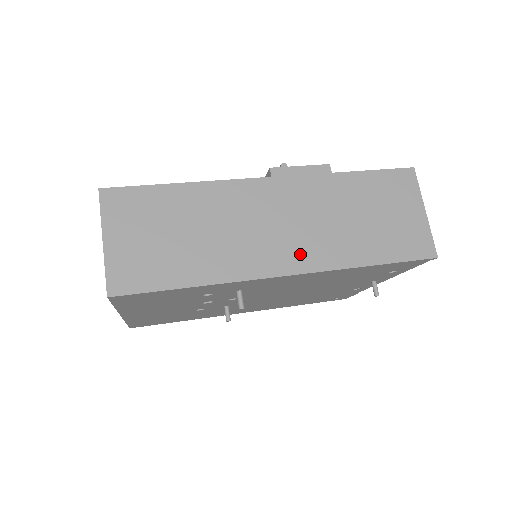
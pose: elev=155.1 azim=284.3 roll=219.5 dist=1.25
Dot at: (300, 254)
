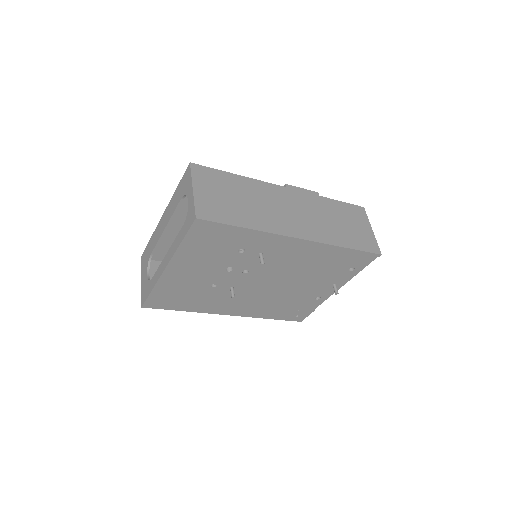
Dot at: (306, 230)
